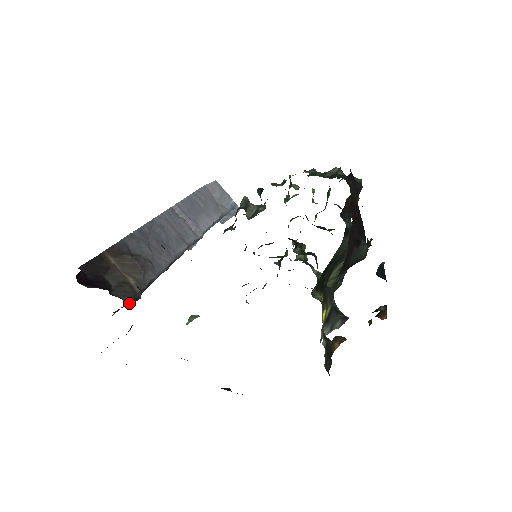
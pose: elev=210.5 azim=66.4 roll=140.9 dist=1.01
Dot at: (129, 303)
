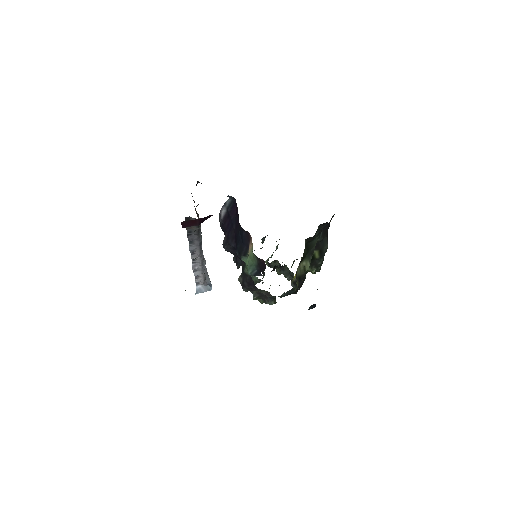
Dot at: occluded
